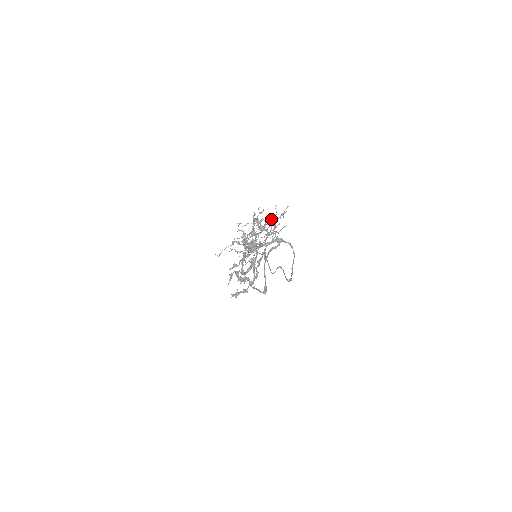
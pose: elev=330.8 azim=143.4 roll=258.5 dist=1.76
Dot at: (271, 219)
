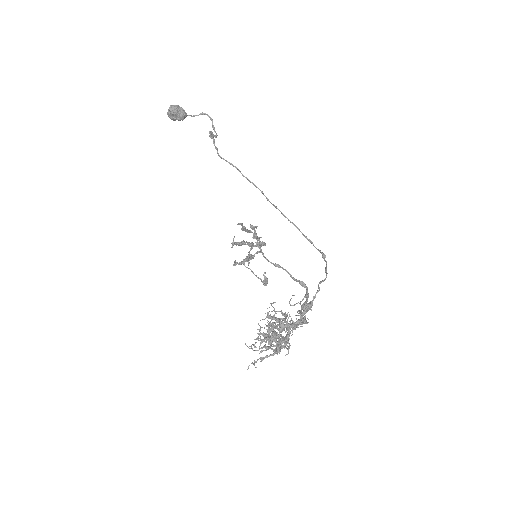
Dot at: occluded
